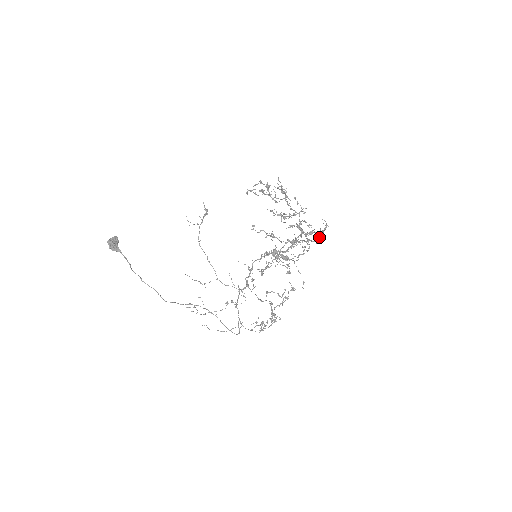
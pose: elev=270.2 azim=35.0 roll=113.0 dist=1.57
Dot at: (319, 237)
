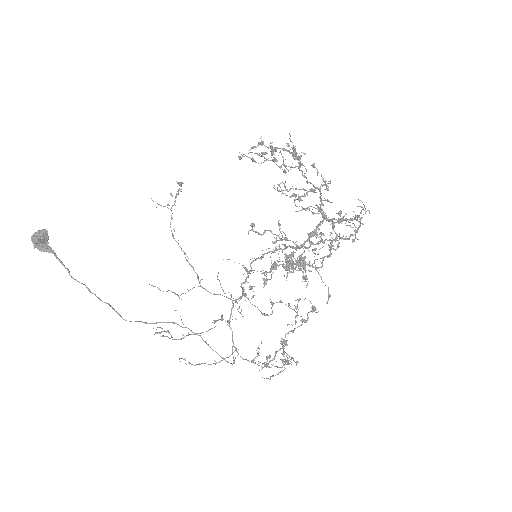
Dot at: (355, 230)
